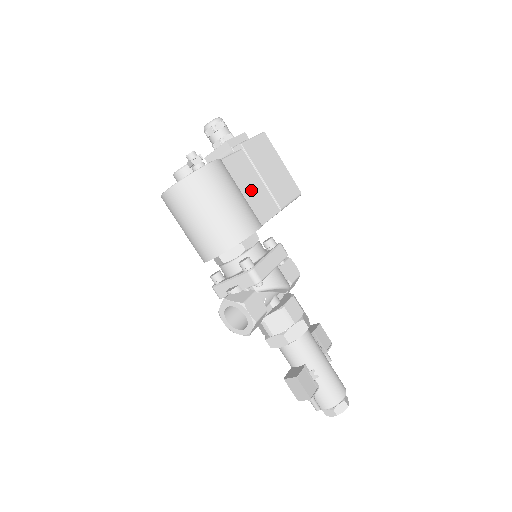
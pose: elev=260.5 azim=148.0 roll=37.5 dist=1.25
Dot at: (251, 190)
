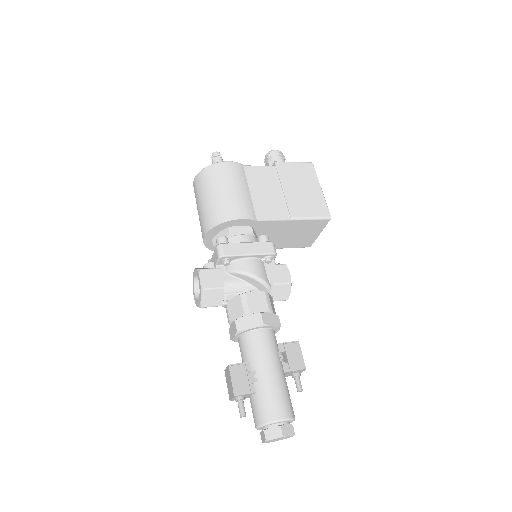
Dot at: (263, 193)
